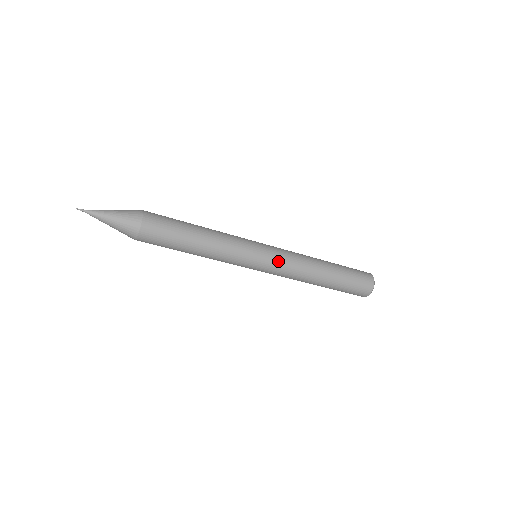
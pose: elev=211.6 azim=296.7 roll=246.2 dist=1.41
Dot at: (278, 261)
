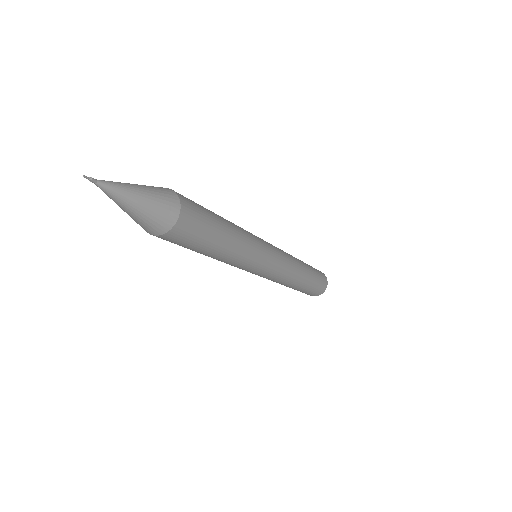
Dot at: (277, 271)
